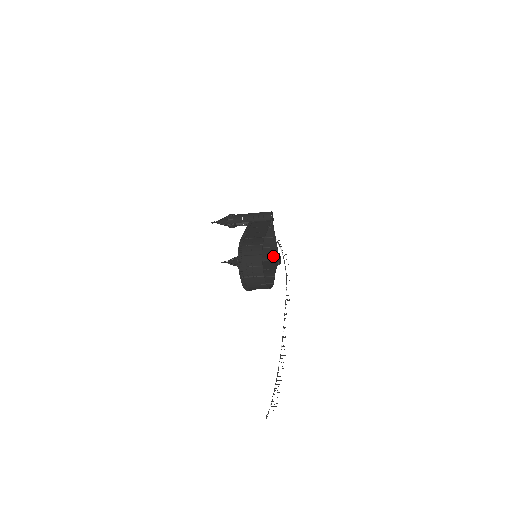
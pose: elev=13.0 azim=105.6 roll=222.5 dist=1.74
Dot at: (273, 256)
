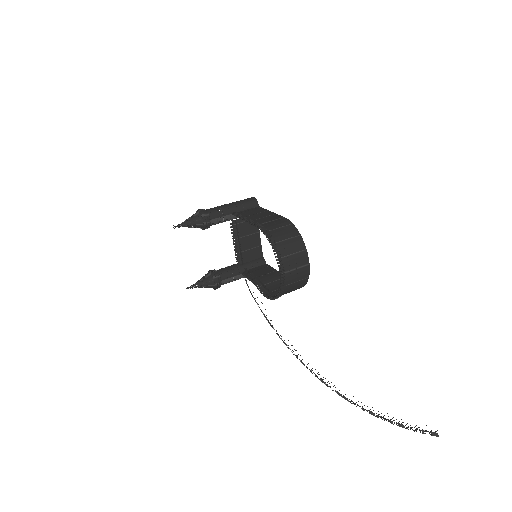
Dot at: (258, 260)
